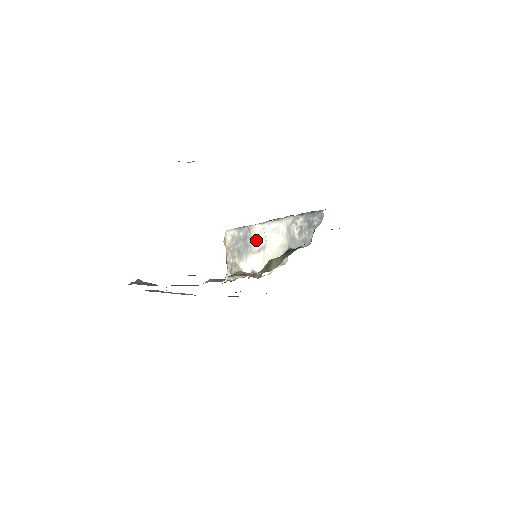
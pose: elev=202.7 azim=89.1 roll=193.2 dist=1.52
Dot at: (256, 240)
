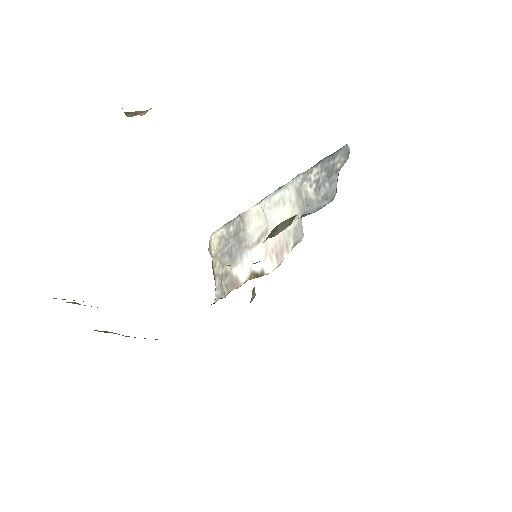
Dot at: (253, 228)
